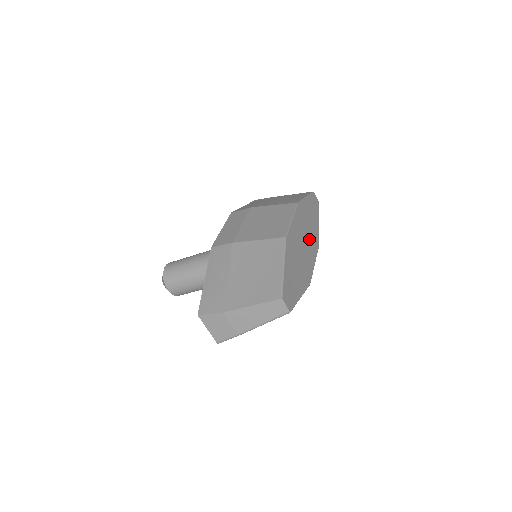
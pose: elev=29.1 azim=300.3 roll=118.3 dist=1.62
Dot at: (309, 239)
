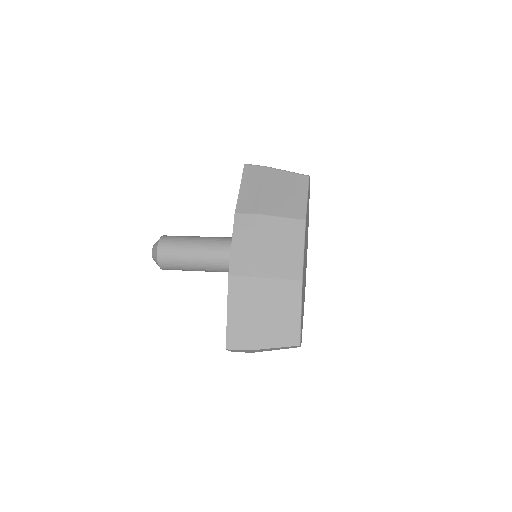
Dot at: (306, 245)
